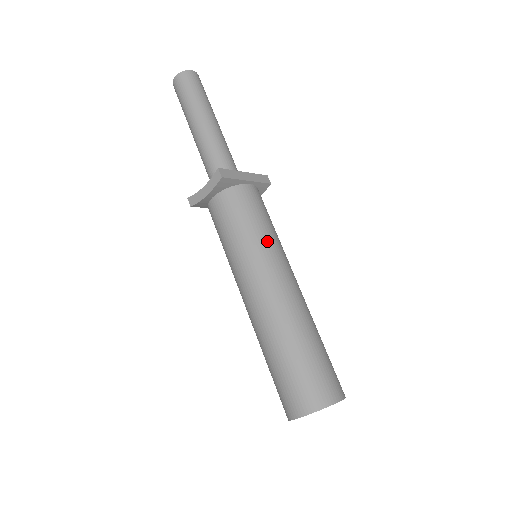
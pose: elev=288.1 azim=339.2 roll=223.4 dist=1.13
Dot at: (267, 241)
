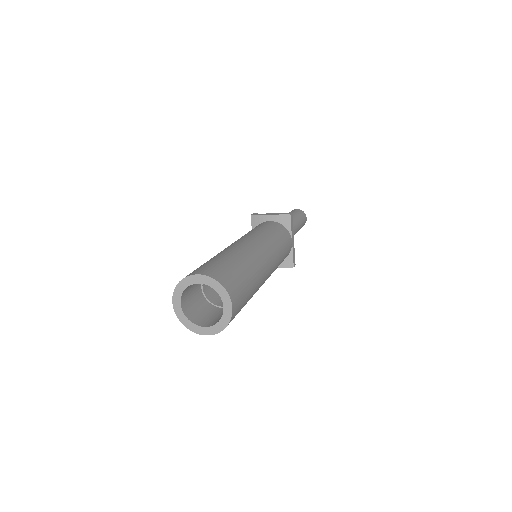
Dot at: (278, 249)
